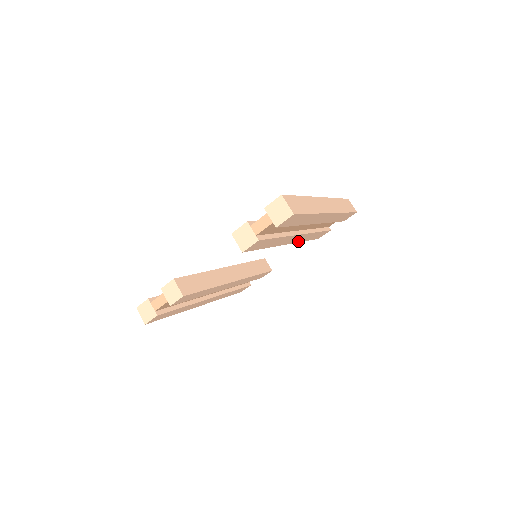
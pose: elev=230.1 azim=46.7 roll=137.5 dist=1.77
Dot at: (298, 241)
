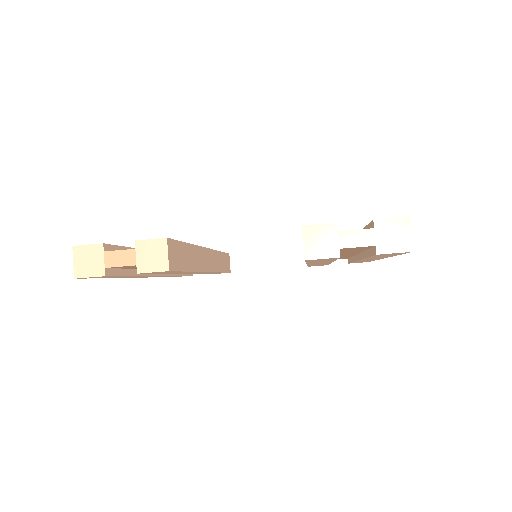
Dot at: occluded
